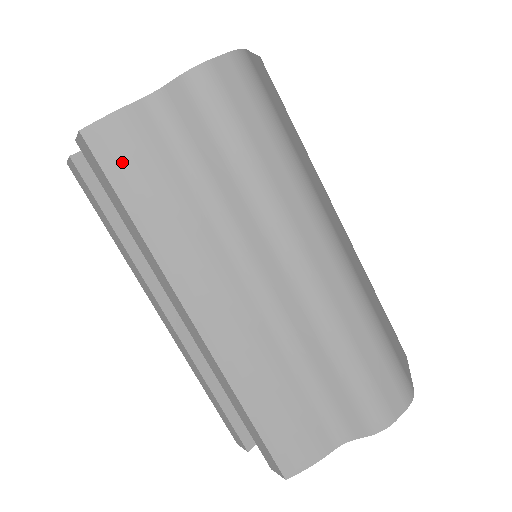
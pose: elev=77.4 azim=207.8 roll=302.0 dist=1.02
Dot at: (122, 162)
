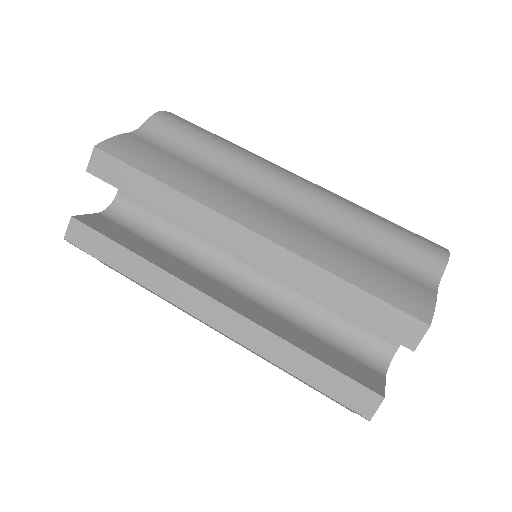
Dot at: (135, 155)
